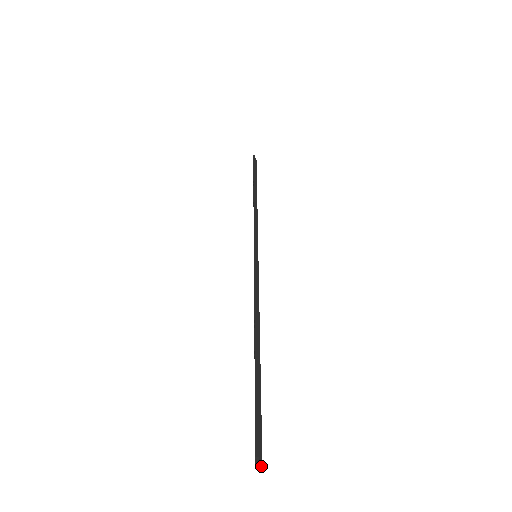
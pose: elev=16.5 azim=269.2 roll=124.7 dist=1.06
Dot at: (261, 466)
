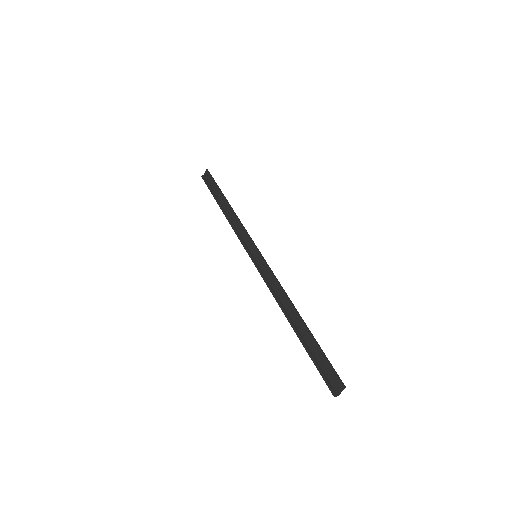
Dot at: (338, 395)
